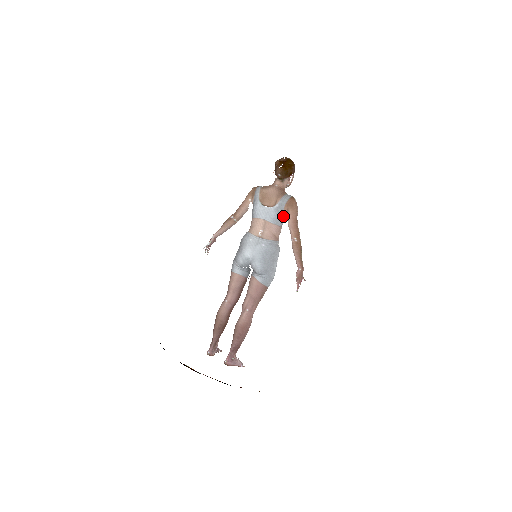
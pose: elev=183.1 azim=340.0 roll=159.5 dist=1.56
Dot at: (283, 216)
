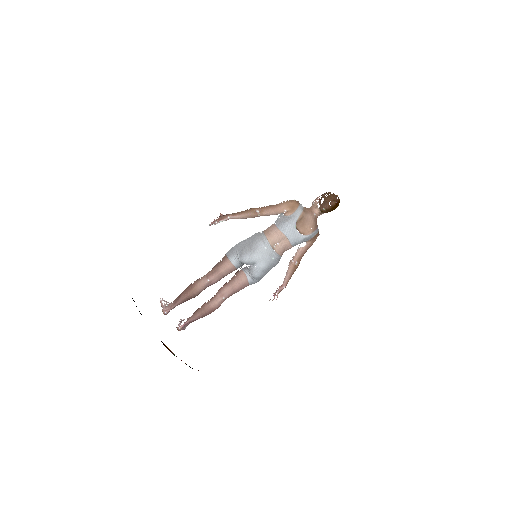
Dot at: (302, 242)
